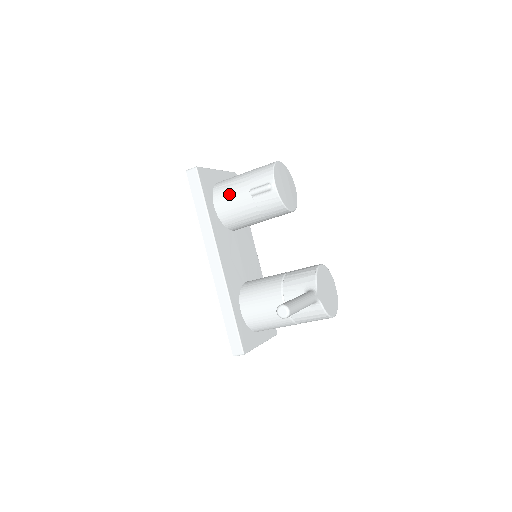
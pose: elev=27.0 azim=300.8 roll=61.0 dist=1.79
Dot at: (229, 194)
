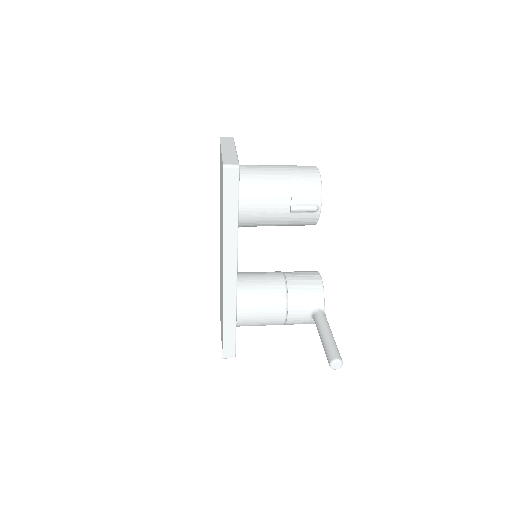
Dot at: (262, 200)
